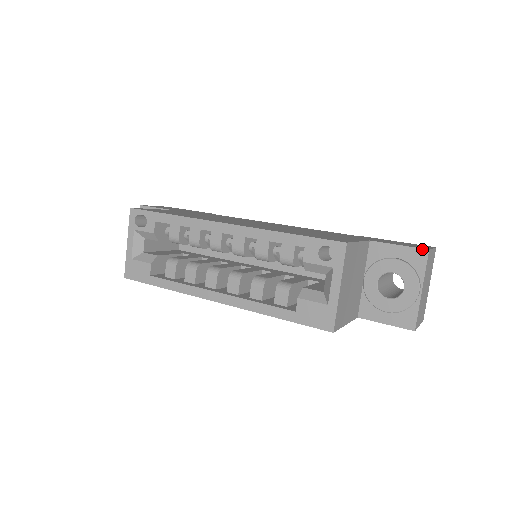
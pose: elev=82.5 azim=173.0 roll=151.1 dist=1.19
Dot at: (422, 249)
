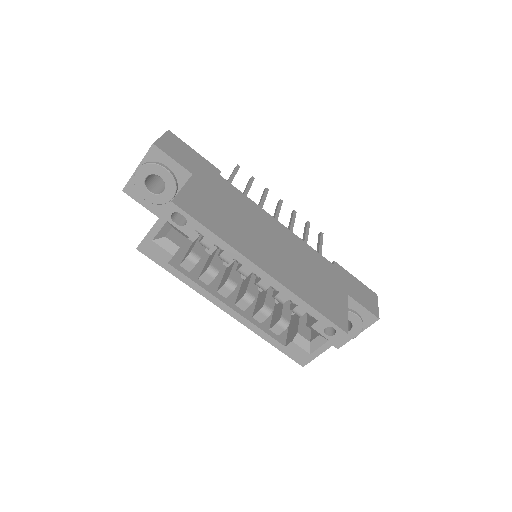
Dot at: (376, 317)
